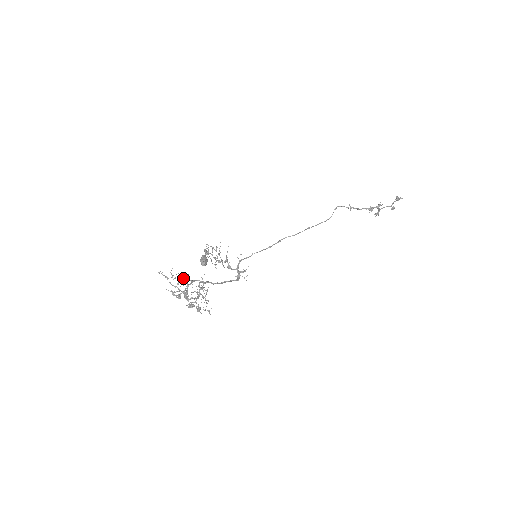
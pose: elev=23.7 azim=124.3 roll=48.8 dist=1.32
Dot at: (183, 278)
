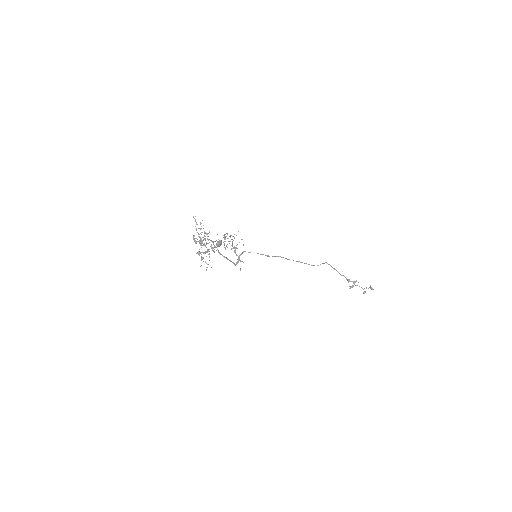
Dot at: (205, 232)
